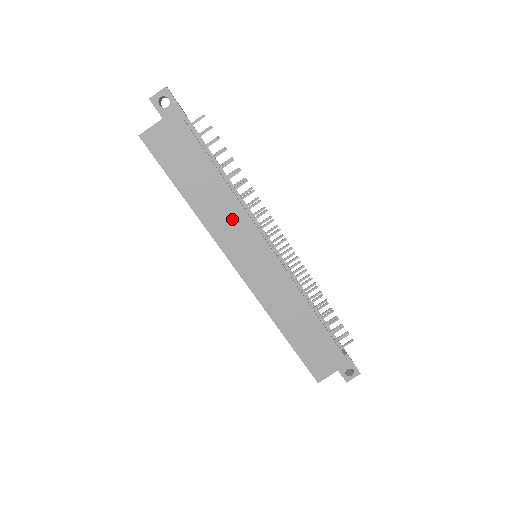
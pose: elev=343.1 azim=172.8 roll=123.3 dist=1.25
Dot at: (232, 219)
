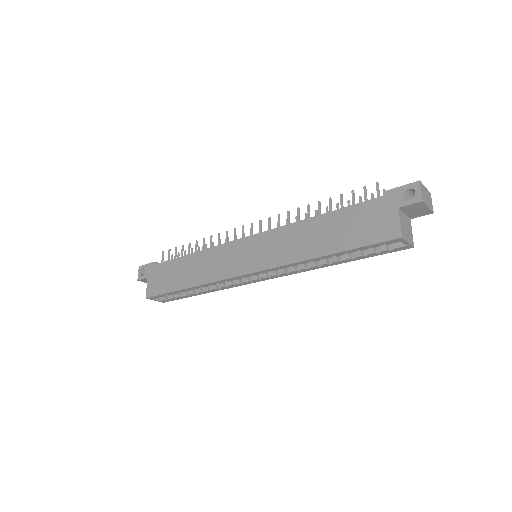
Dot at: (213, 260)
